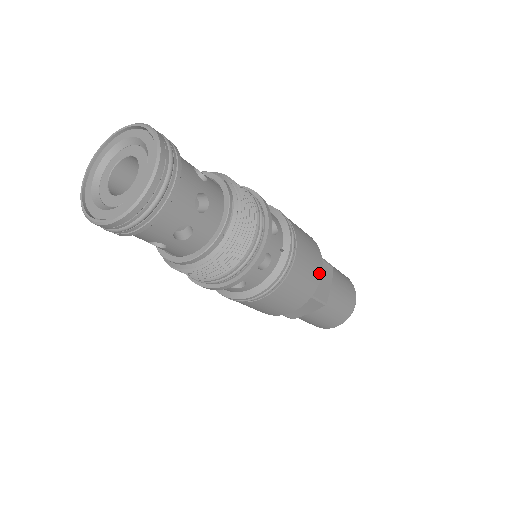
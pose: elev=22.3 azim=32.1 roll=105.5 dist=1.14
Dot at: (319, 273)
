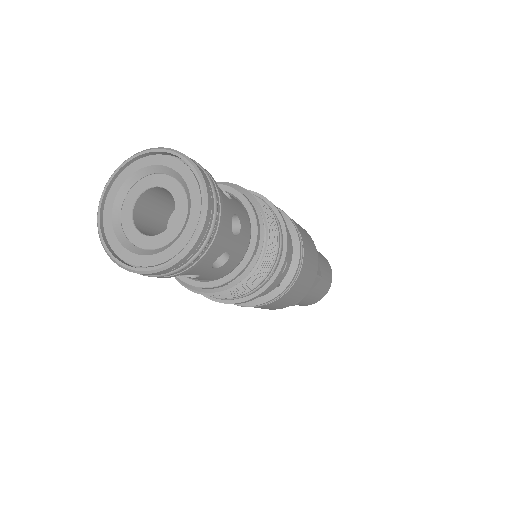
Dot at: (303, 295)
